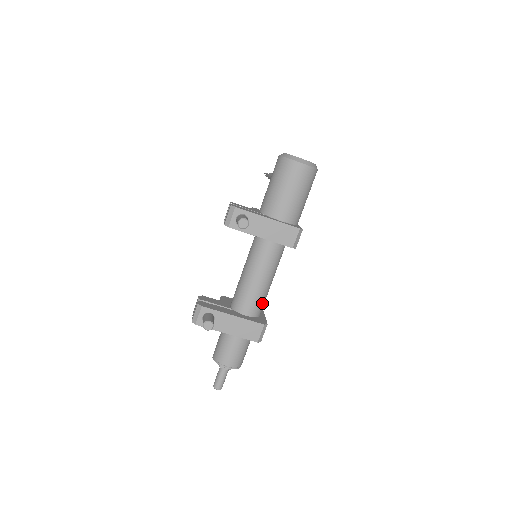
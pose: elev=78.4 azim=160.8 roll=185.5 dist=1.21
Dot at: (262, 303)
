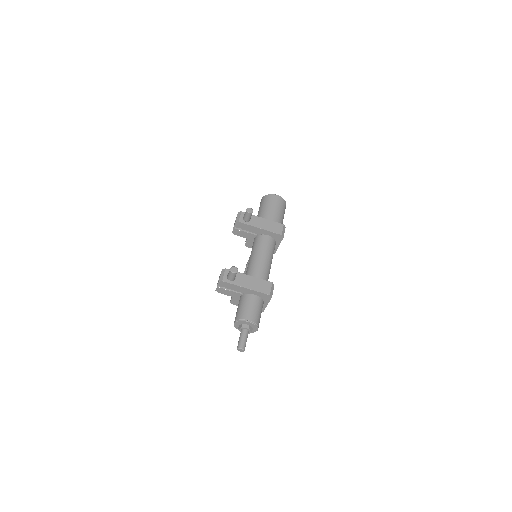
Dot at: (267, 277)
